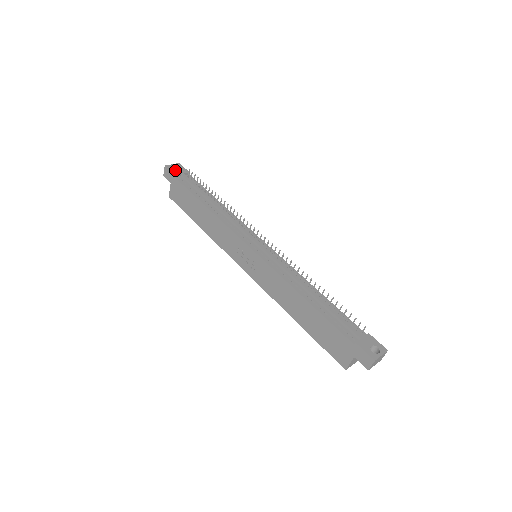
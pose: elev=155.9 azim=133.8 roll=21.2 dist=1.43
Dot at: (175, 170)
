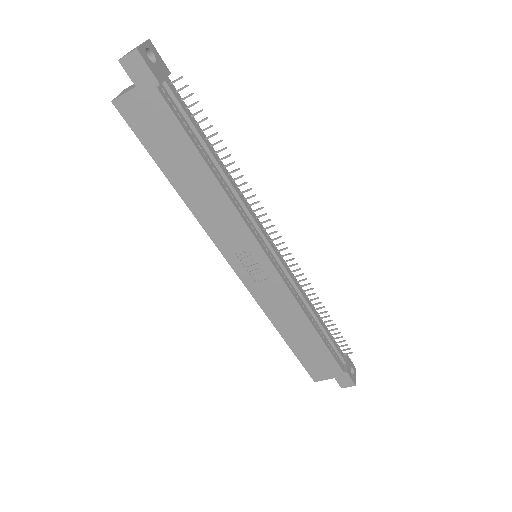
Dot at: (154, 66)
